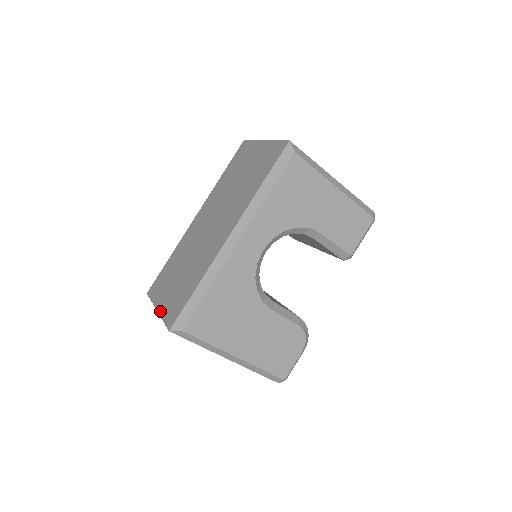
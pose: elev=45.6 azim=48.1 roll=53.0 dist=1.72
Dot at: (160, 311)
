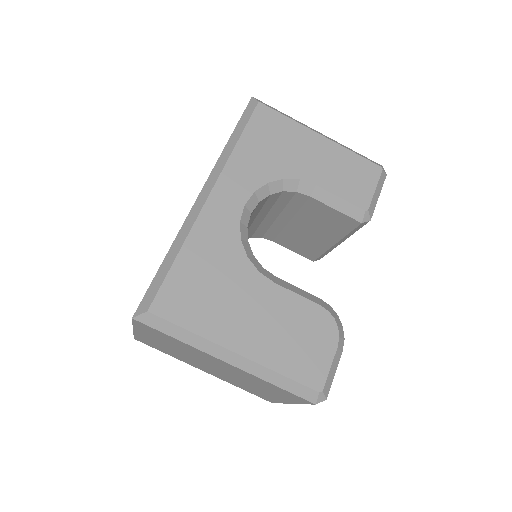
Dot at: occluded
